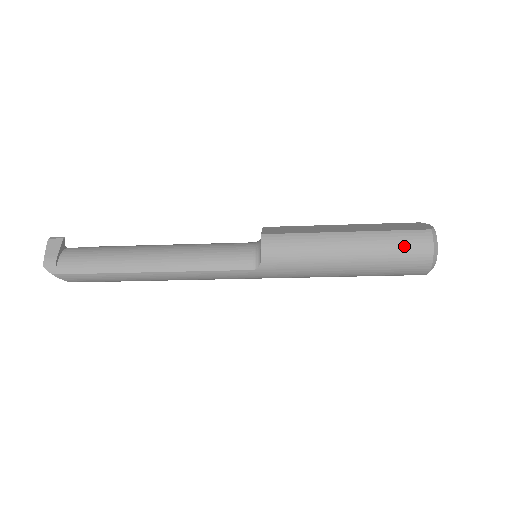
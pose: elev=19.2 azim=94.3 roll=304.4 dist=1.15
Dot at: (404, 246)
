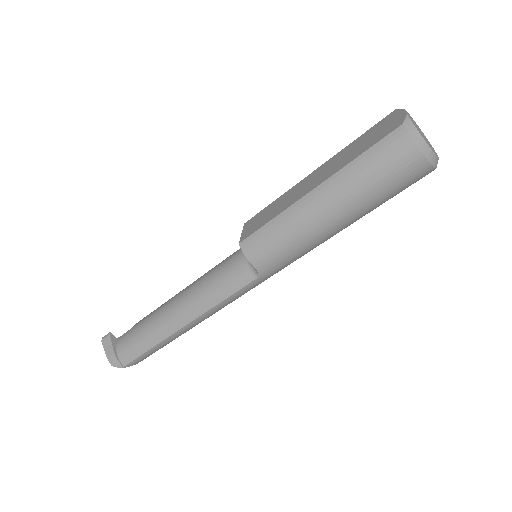
Dot at: (382, 166)
